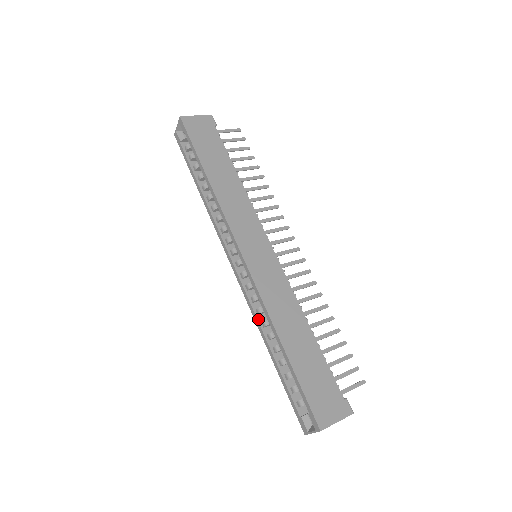
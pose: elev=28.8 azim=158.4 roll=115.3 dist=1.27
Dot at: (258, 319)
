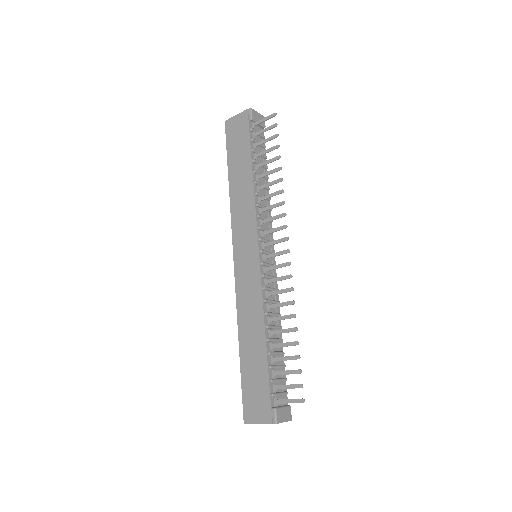
Dot at: occluded
